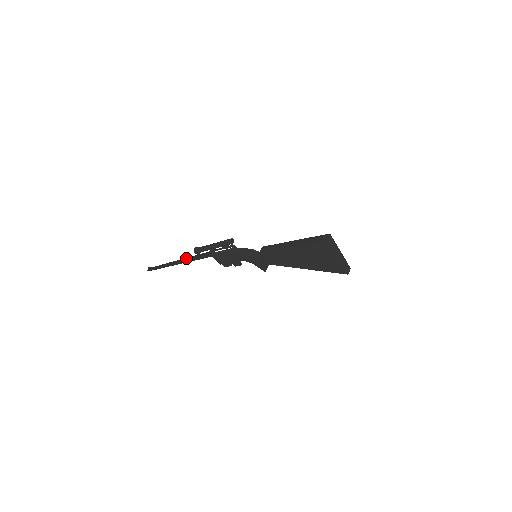
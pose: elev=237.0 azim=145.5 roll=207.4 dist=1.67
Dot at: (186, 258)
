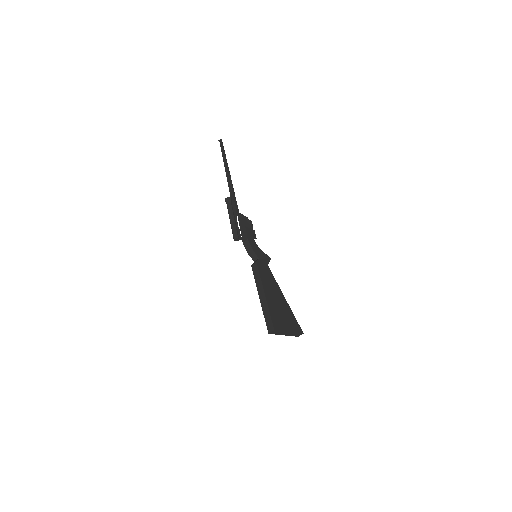
Dot at: (229, 184)
